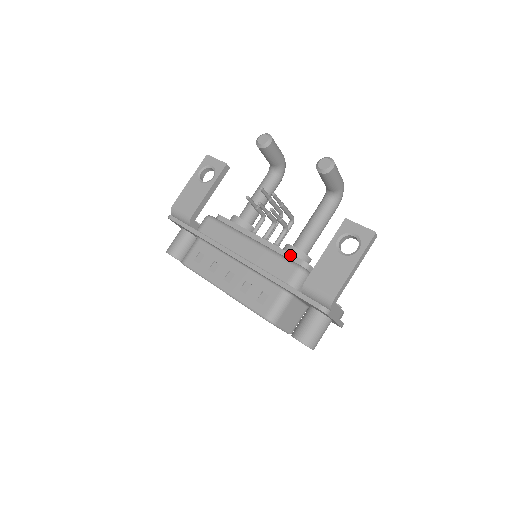
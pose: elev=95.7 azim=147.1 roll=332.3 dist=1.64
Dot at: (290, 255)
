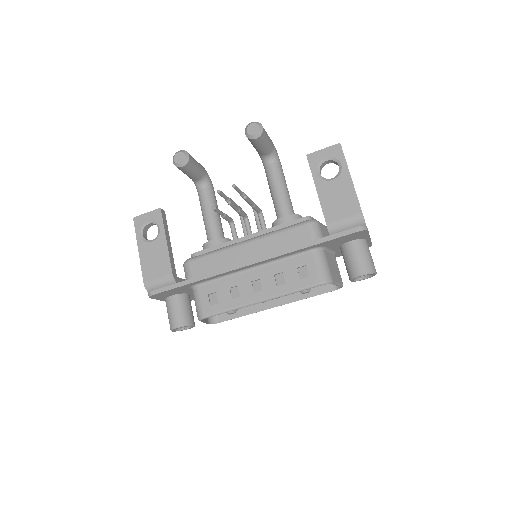
Dot at: (288, 224)
